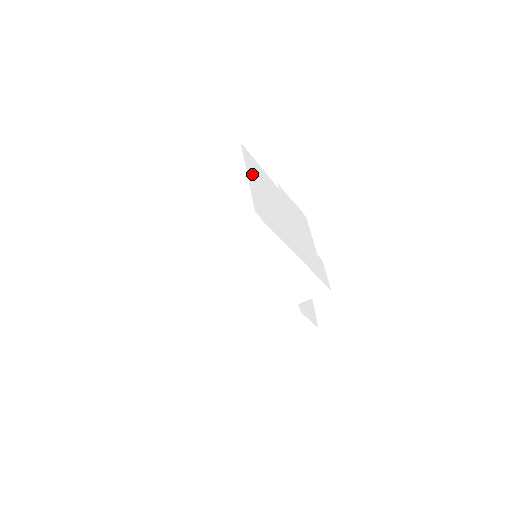
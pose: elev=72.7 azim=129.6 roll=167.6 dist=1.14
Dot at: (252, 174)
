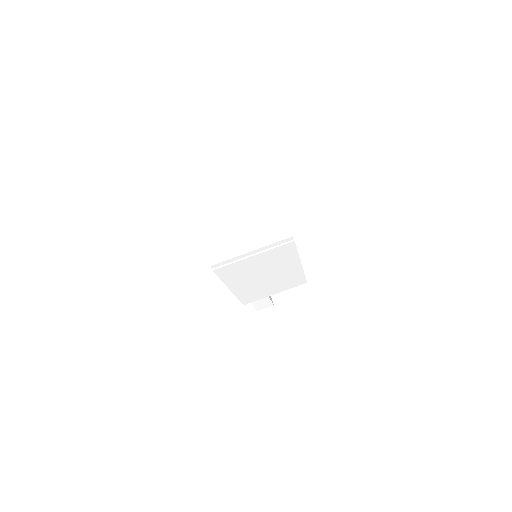
Dot at: occluded
